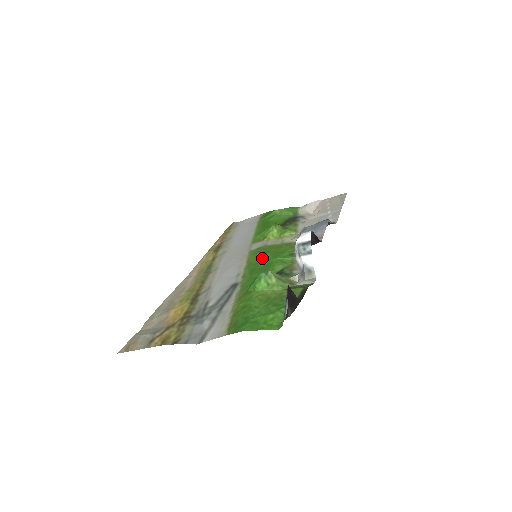
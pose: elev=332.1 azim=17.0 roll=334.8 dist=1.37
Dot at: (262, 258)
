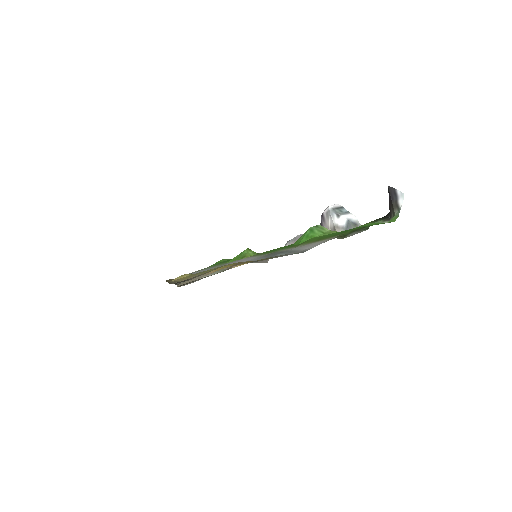
Dot at: (271, 250)
